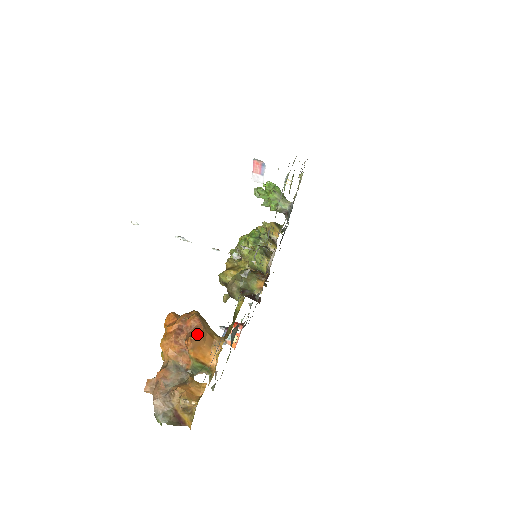
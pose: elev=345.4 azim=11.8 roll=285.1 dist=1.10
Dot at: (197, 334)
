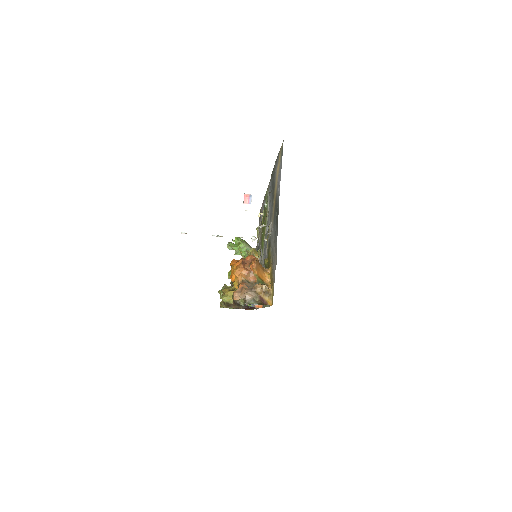
Dot at: (256, 260)
